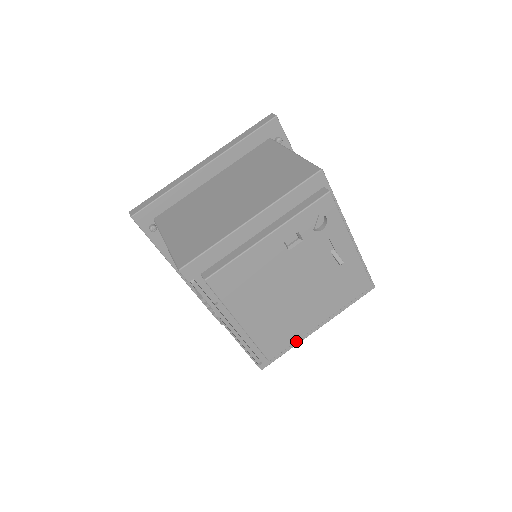
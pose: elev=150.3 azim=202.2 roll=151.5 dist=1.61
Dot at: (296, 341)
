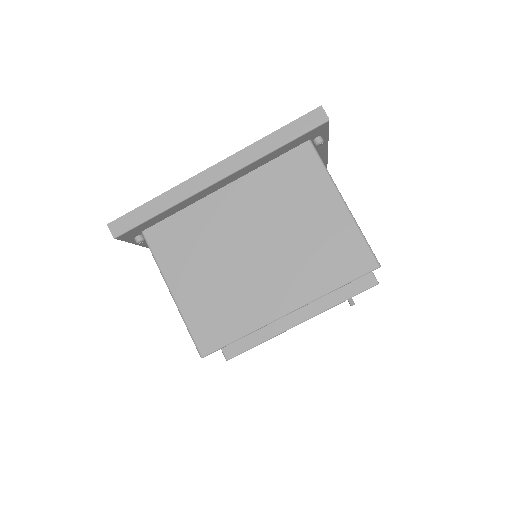
Dot at: occluded
